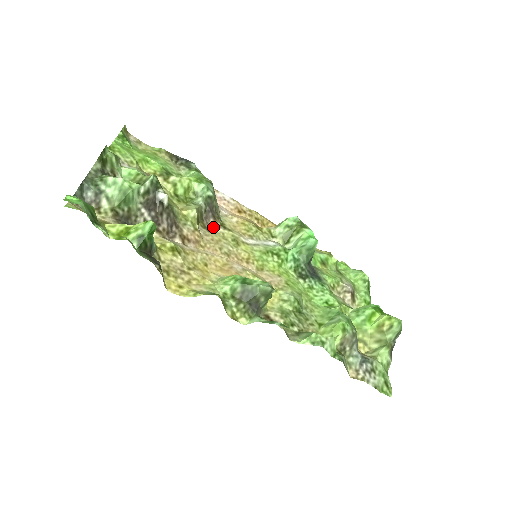
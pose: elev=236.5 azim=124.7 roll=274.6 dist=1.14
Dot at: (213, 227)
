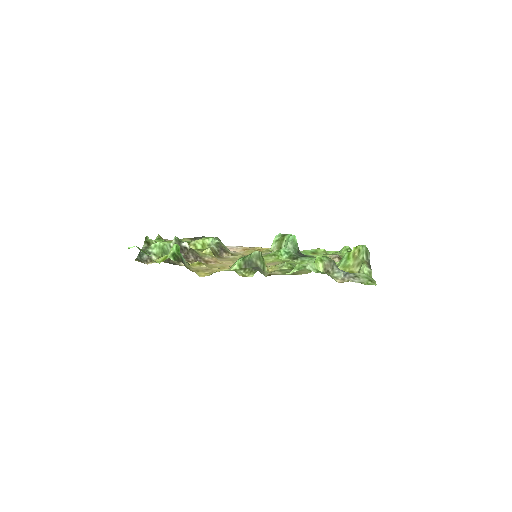
Dot at: (227, 257)
